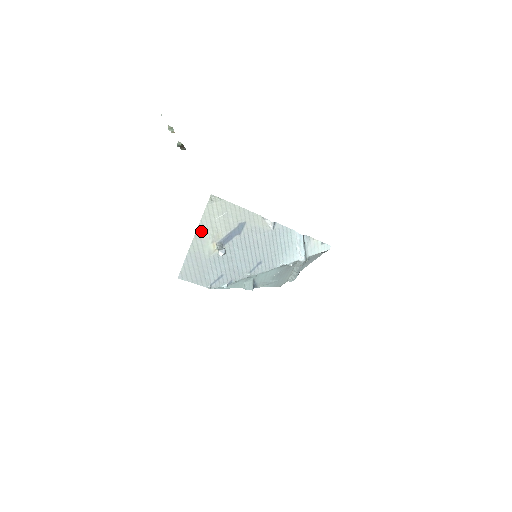
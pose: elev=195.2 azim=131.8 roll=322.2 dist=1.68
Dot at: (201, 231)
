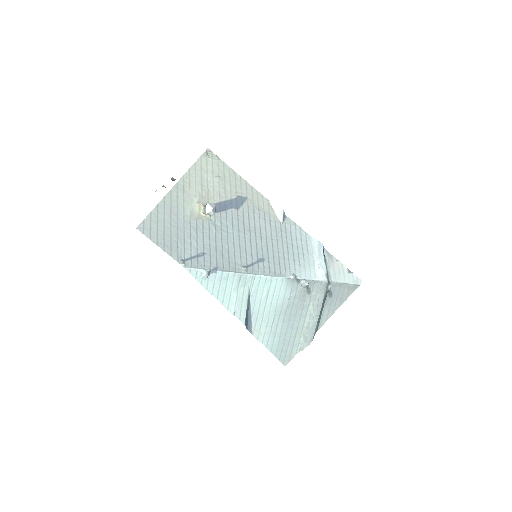
Dot at: (186, 183)
